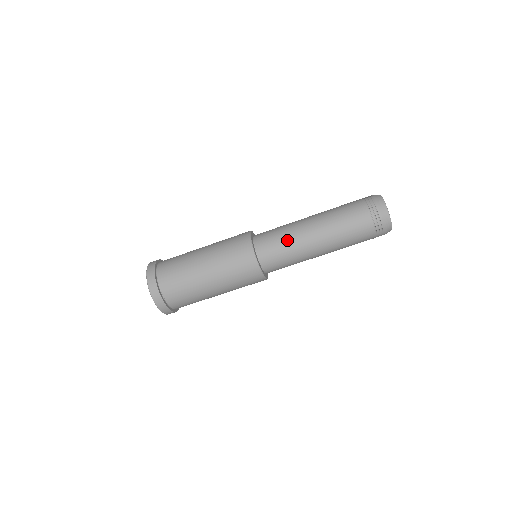
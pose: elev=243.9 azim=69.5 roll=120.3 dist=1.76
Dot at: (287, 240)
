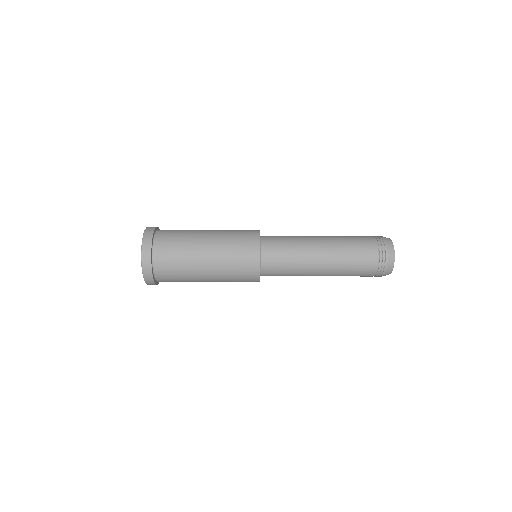
Dot at: (293, 275)
